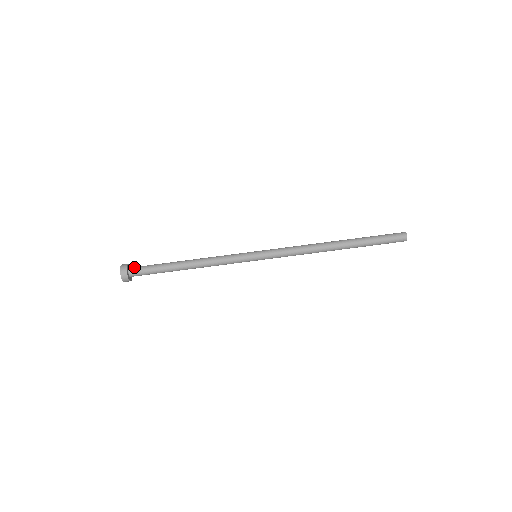
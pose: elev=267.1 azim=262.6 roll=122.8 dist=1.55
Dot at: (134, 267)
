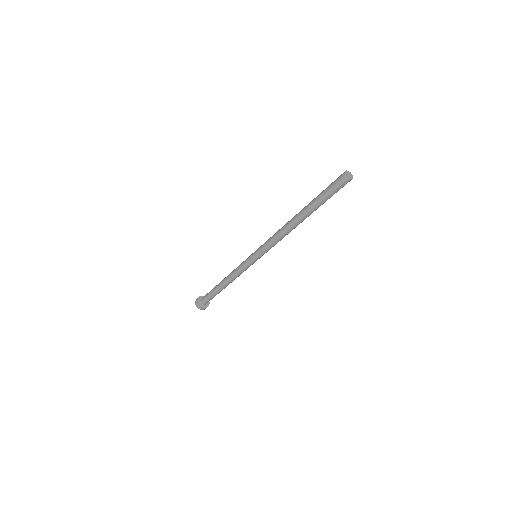
Dot at: (203, 302)
